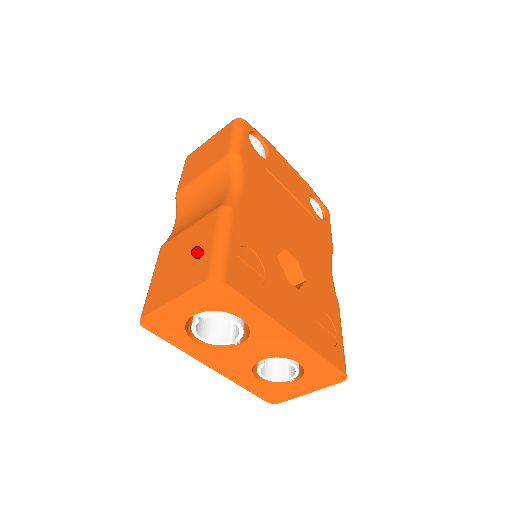
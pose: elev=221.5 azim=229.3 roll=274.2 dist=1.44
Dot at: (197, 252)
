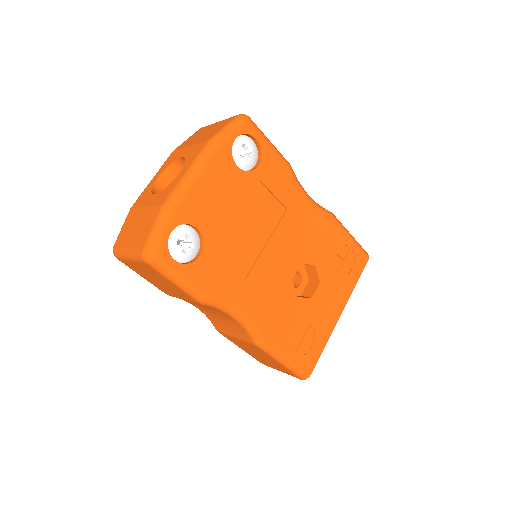
Dot at: (271, 361)
